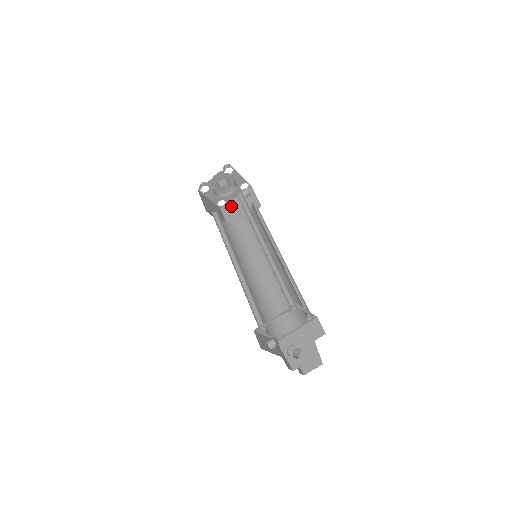
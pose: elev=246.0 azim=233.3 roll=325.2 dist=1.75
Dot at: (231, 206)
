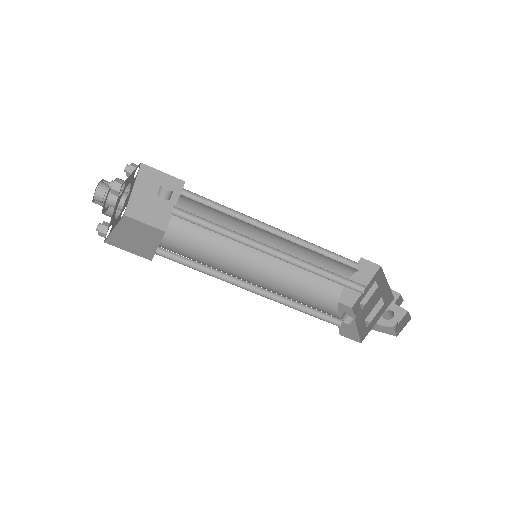
Dot at: (138, 204)
